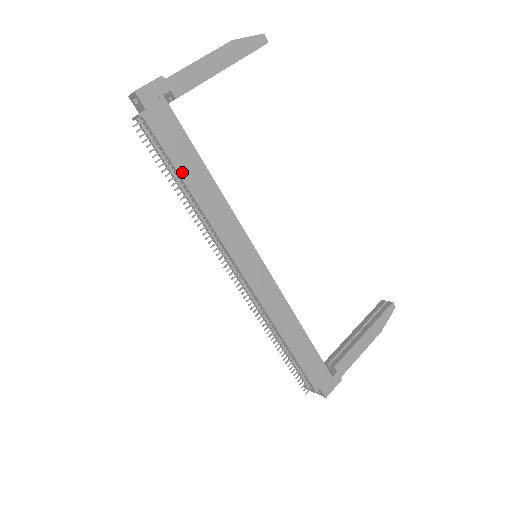
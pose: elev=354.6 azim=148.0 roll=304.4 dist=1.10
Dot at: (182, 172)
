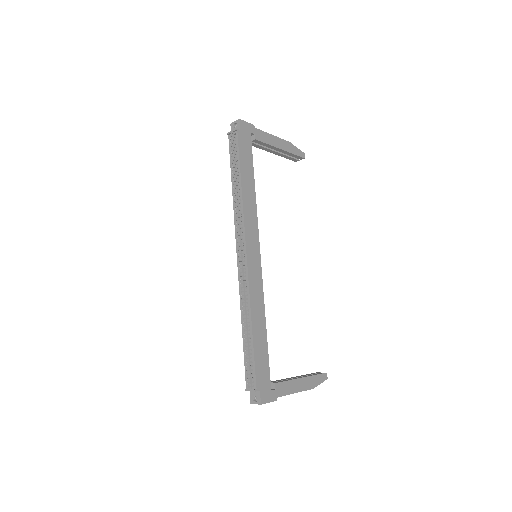
Dot at: (242, 171)
